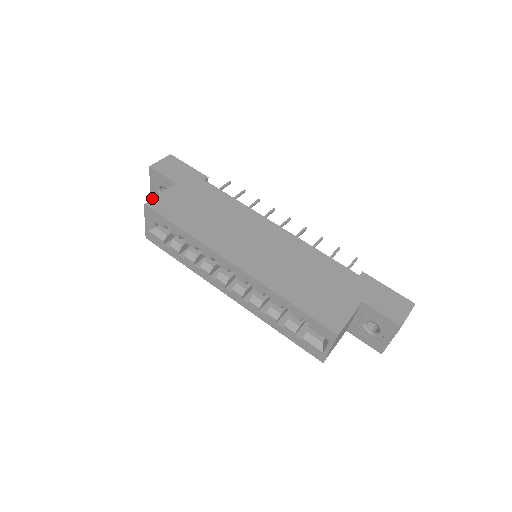
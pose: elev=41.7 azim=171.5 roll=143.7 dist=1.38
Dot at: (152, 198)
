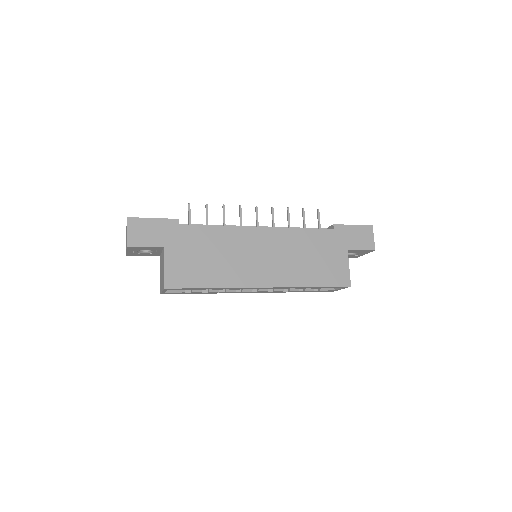
Dot at: (129, 255)
